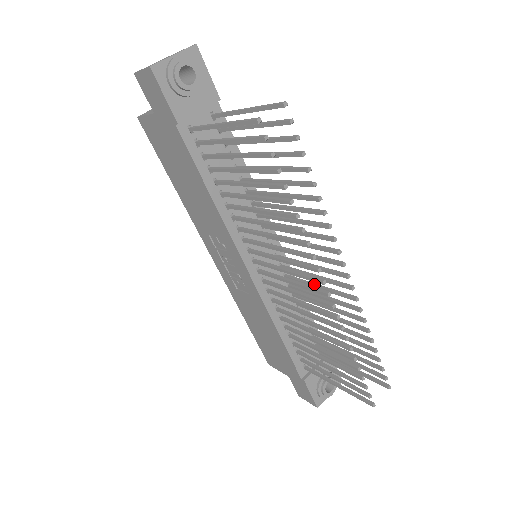
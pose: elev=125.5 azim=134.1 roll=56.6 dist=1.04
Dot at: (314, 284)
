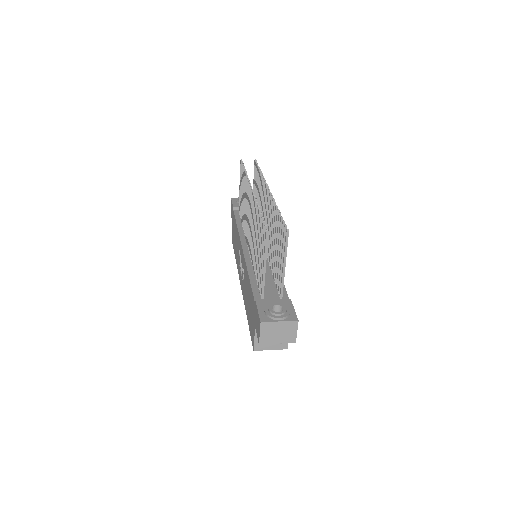
Dot at: (269, 229)
